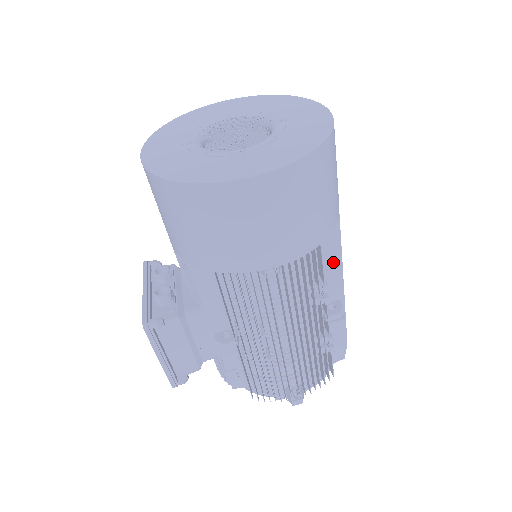
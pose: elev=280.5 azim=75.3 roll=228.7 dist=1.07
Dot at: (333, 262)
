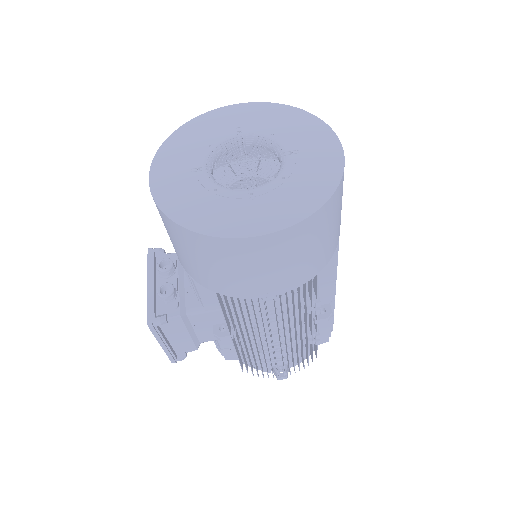
Dot at: (328, 278)
